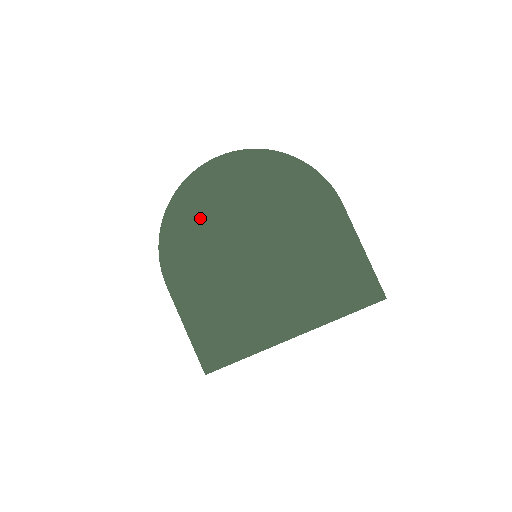
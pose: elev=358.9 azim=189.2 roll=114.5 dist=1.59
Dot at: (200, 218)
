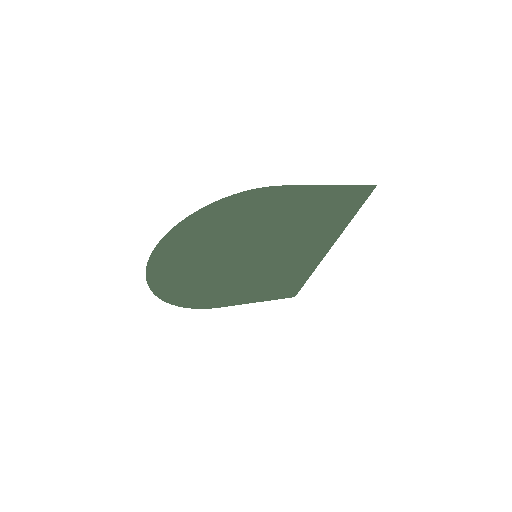
Dot at: (191, 283)
